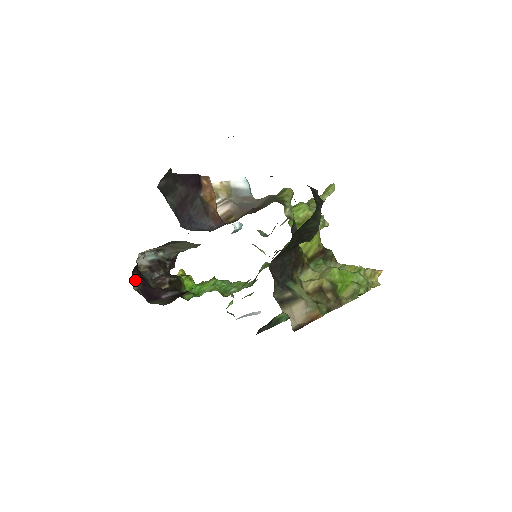
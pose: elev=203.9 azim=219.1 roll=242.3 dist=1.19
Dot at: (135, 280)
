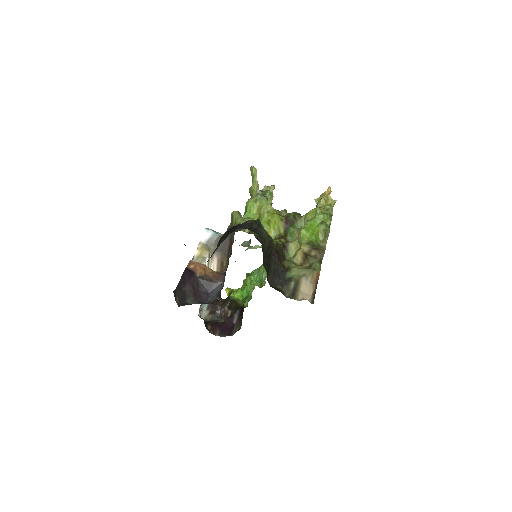
Dot at: (212, 331)
